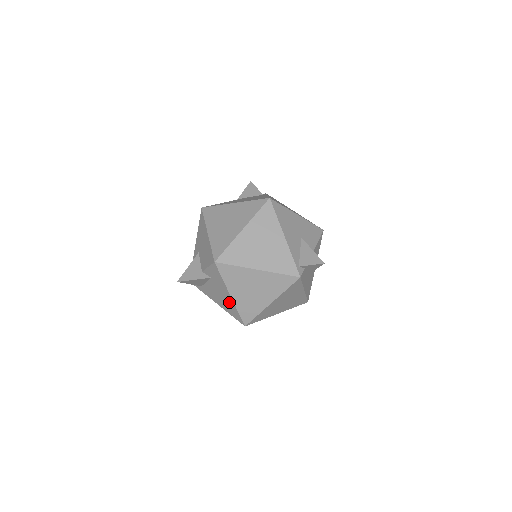
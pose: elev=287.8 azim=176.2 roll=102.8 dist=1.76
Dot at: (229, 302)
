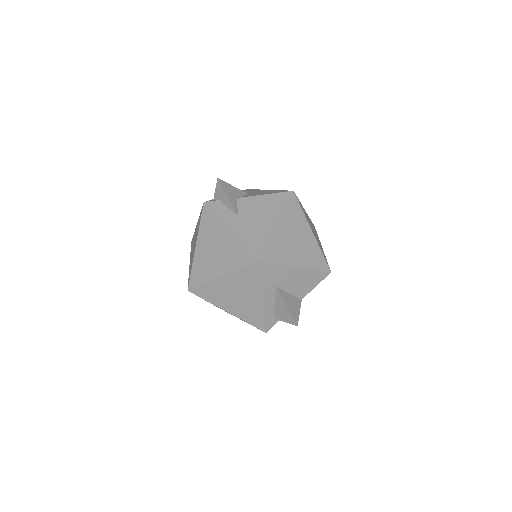
Dot at: occluded
